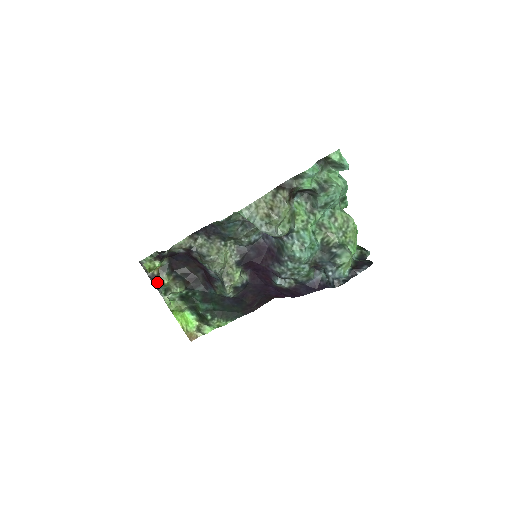
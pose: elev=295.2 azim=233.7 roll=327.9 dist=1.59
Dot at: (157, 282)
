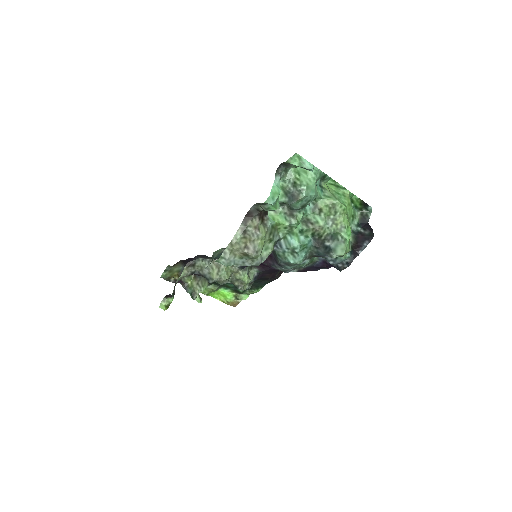
Dot at: (182, 285)
